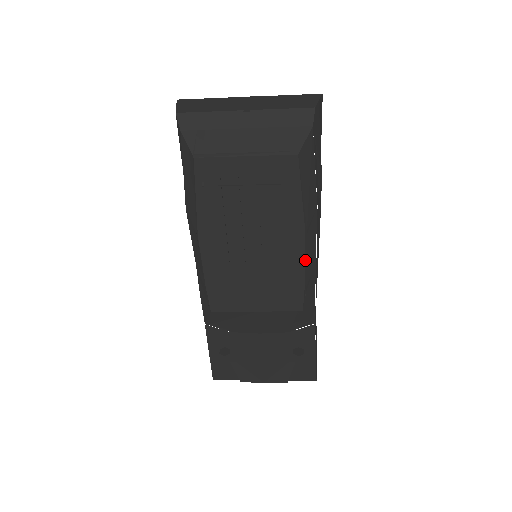
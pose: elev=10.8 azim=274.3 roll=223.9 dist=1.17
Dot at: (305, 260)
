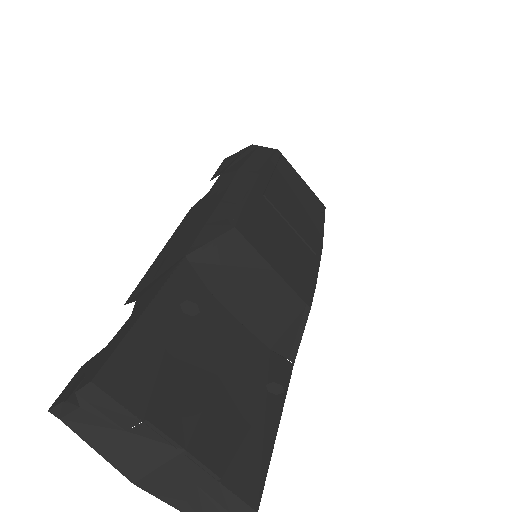
Dot at: (319, 266)
